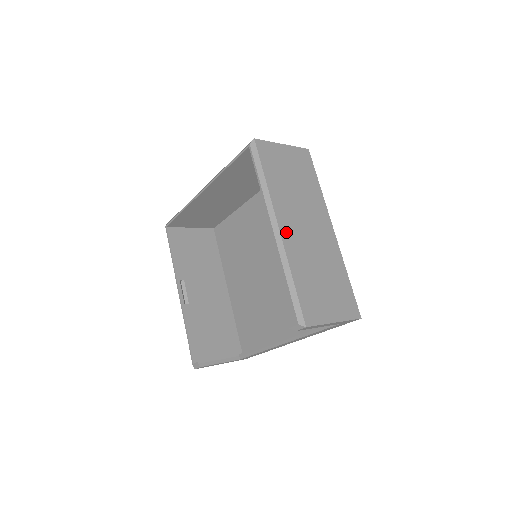
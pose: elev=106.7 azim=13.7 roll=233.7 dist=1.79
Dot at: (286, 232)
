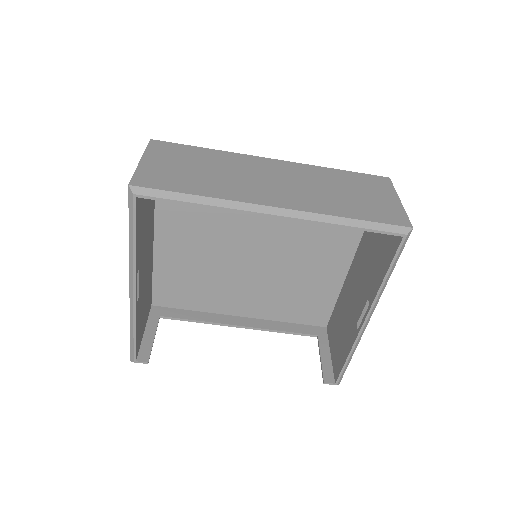
Dot at: occluded
